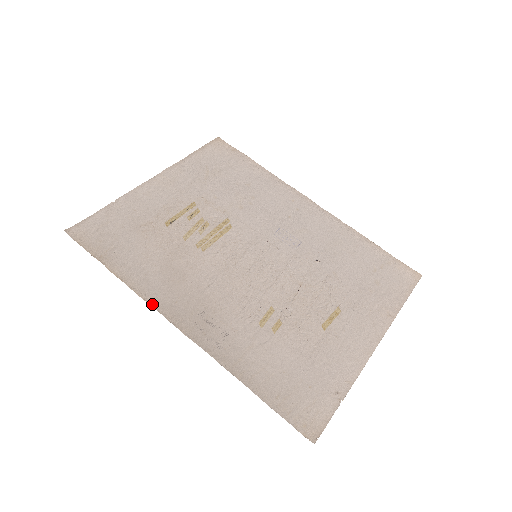
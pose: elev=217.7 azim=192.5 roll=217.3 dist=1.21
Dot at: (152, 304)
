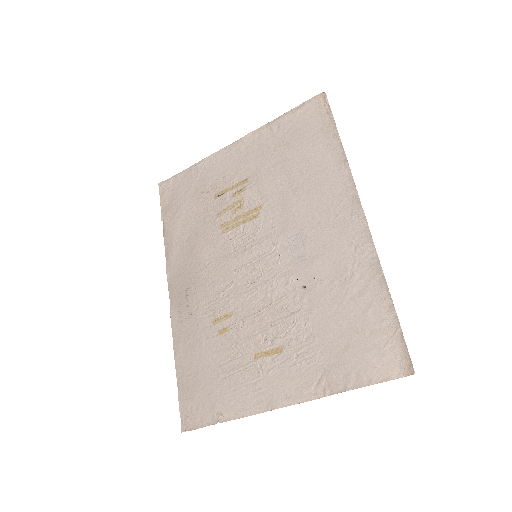
Dot at: (167, 265)
